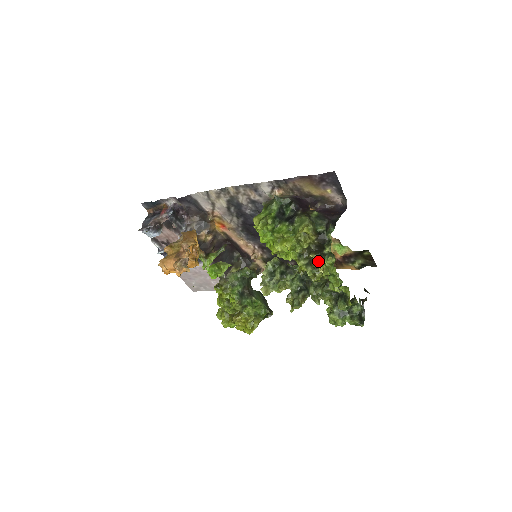
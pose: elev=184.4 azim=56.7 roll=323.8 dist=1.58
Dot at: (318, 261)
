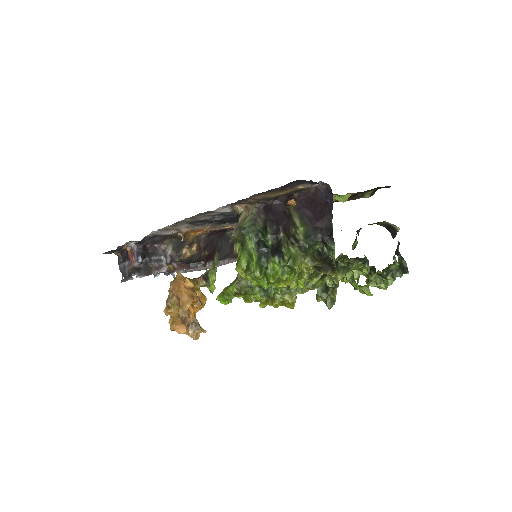
Dot at: (333, 275)
